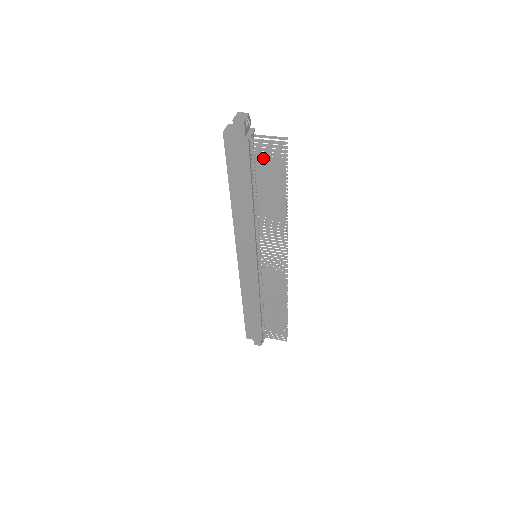
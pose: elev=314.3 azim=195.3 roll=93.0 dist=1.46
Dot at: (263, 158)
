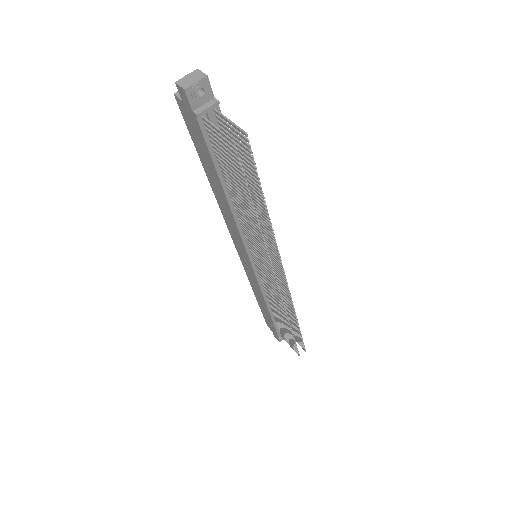
Dot at: (221, 149)
